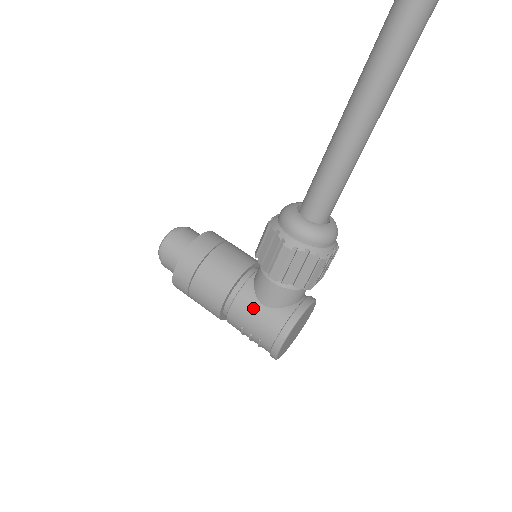
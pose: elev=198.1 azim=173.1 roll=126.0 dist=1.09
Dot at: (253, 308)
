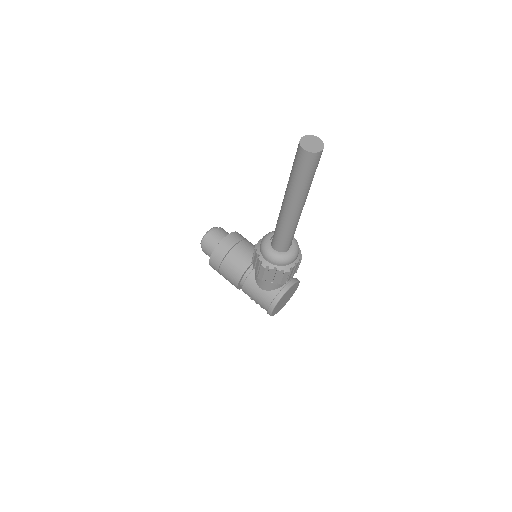
Dot at: (254, 289)
